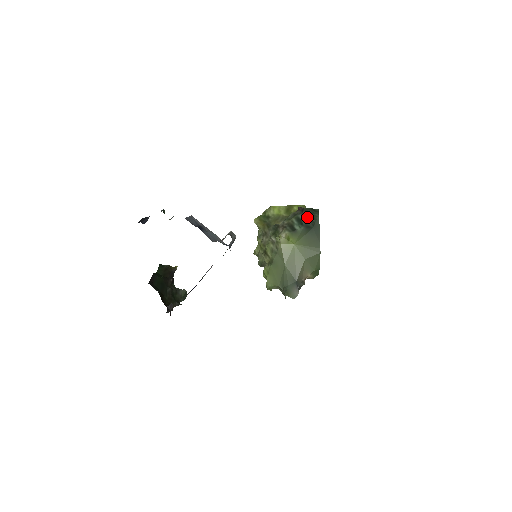
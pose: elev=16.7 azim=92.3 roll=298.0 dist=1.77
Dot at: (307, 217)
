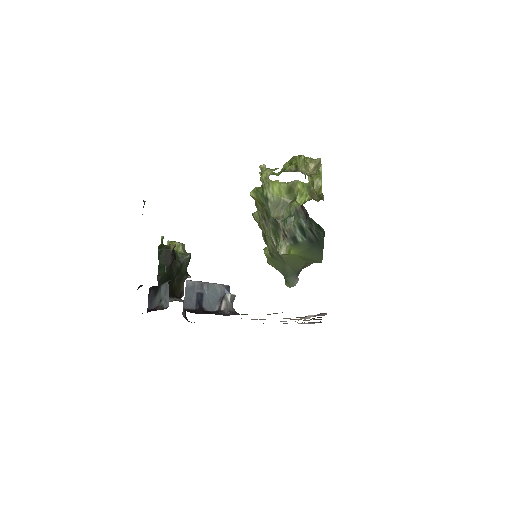
Dot at: (311, 230)
